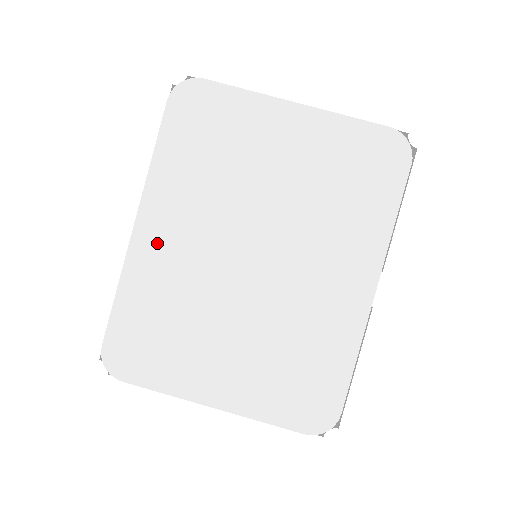
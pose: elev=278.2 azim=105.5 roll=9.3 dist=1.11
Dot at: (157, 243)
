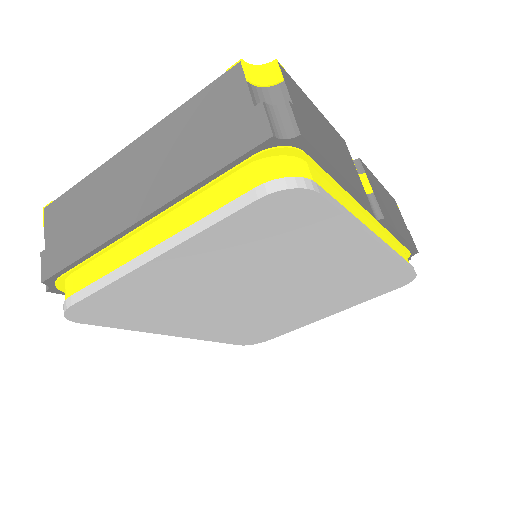
Dot at: (201, 330)
